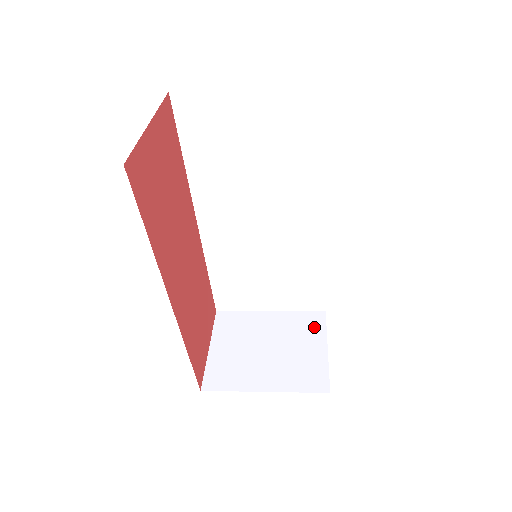
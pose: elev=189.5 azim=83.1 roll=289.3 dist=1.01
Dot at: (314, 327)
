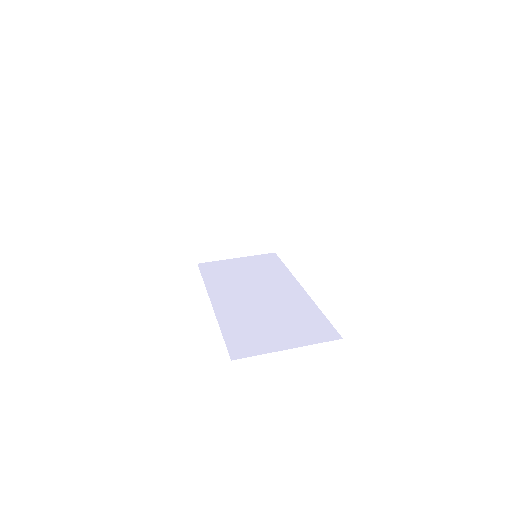
Dot at: (265, 204)
